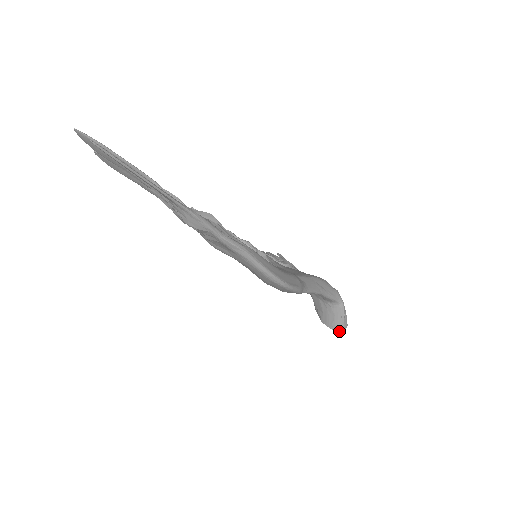
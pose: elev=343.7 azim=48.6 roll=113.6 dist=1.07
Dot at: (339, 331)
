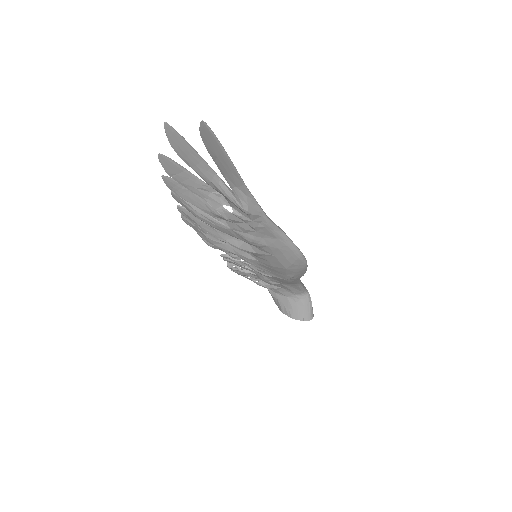
Dot at: occluded
